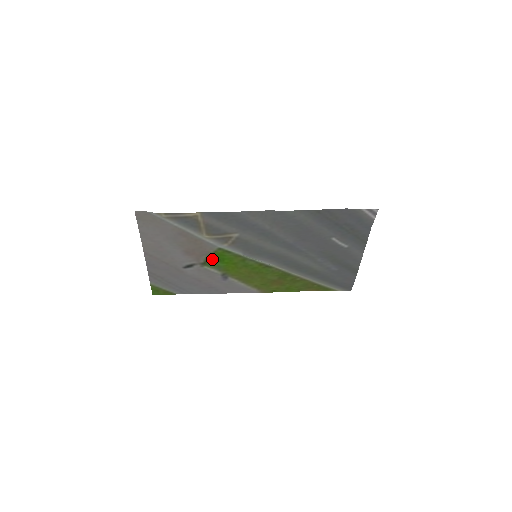
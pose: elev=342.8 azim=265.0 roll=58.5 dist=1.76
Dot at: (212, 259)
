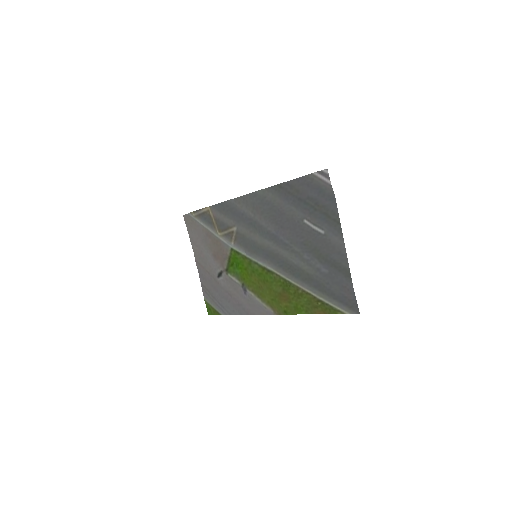
Dot at: (232, 265)
